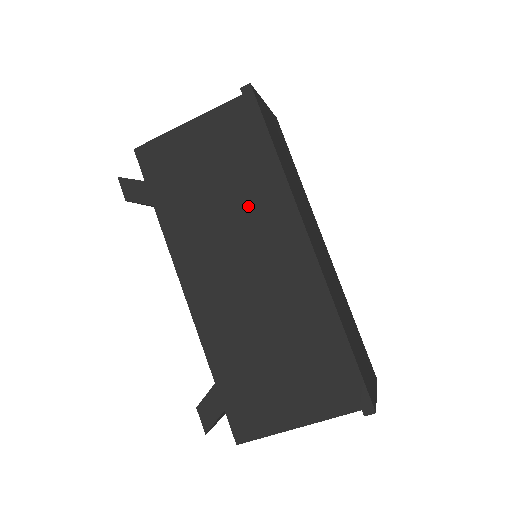
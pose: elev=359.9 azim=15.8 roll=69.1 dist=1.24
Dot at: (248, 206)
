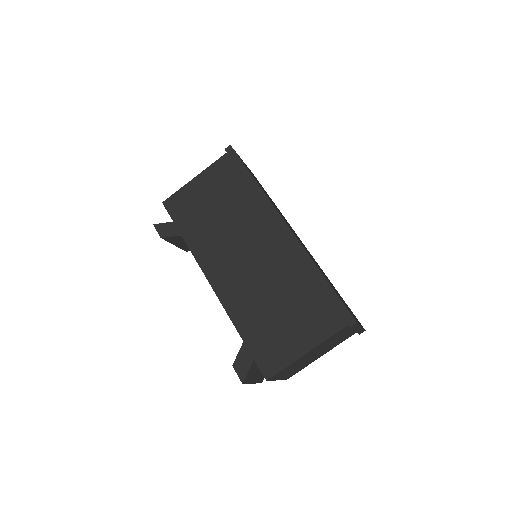
Dot at: (243, 216)
